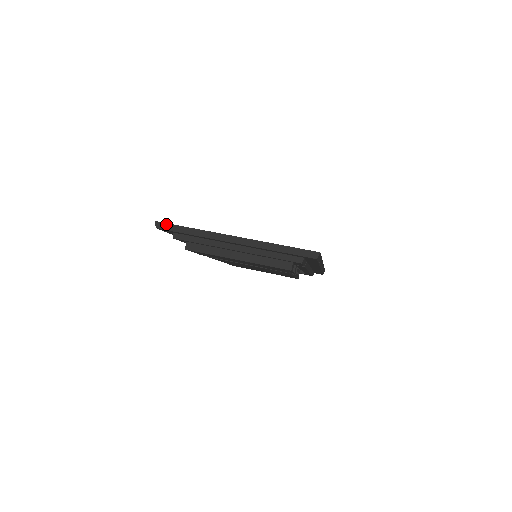
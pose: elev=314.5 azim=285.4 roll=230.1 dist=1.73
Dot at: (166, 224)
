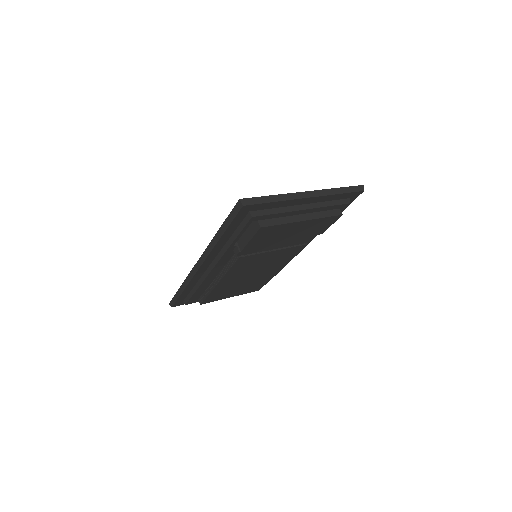
Dot at: (251, 199)
